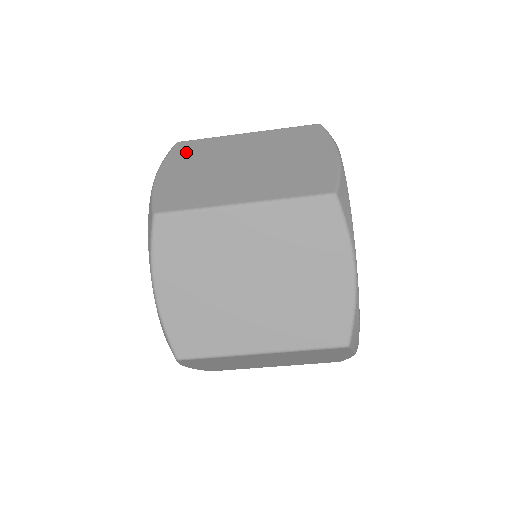
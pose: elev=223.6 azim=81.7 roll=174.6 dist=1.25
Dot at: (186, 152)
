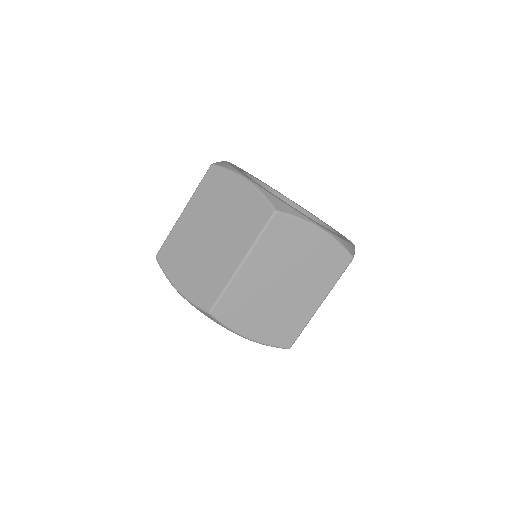
Dot at: occluded
